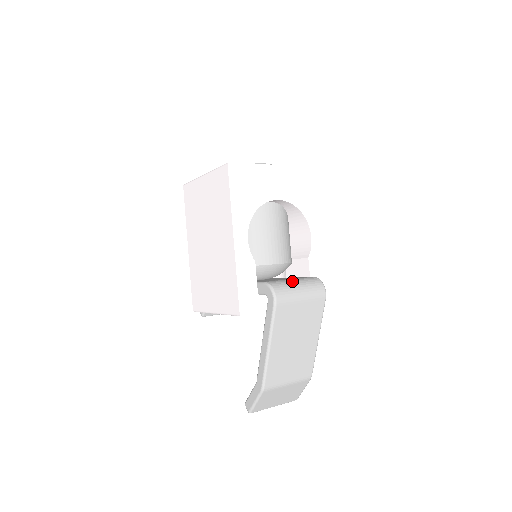
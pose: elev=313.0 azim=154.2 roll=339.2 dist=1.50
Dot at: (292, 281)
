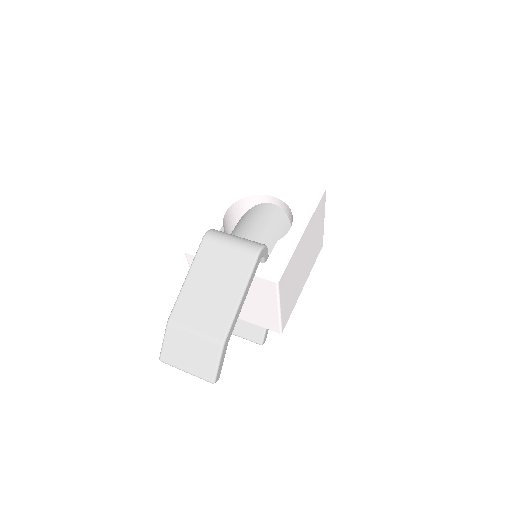
Dot at: occluded
